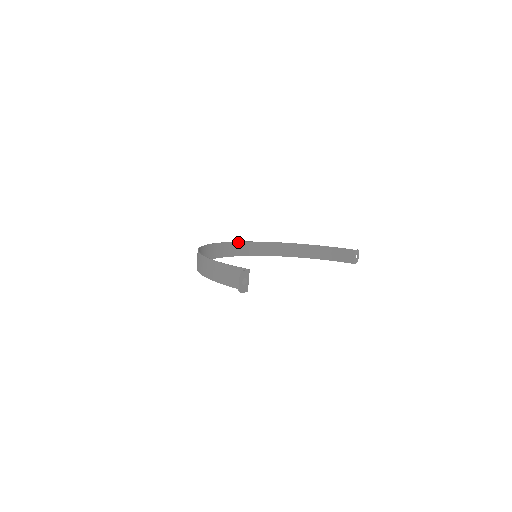
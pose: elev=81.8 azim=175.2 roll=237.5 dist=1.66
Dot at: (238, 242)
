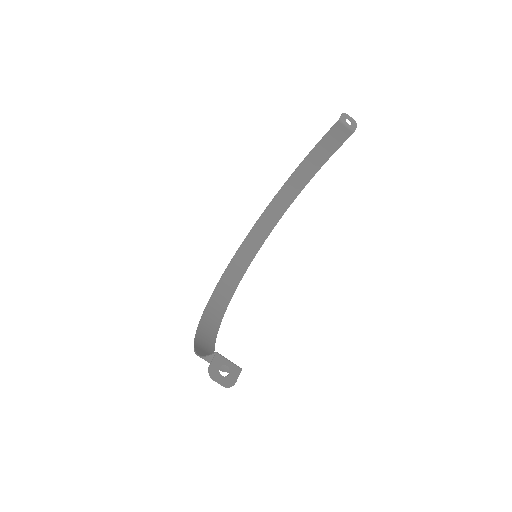
Dot at: (239, 249)
